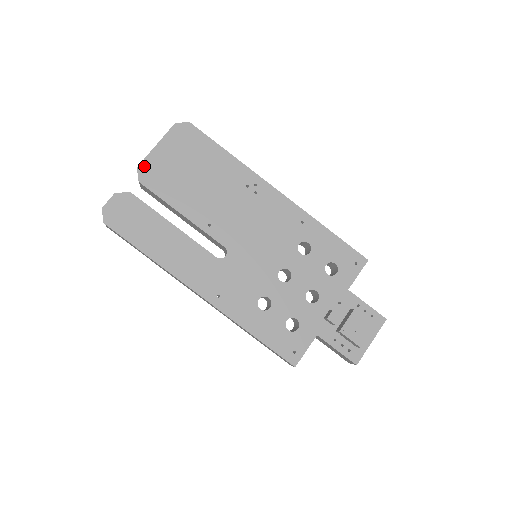
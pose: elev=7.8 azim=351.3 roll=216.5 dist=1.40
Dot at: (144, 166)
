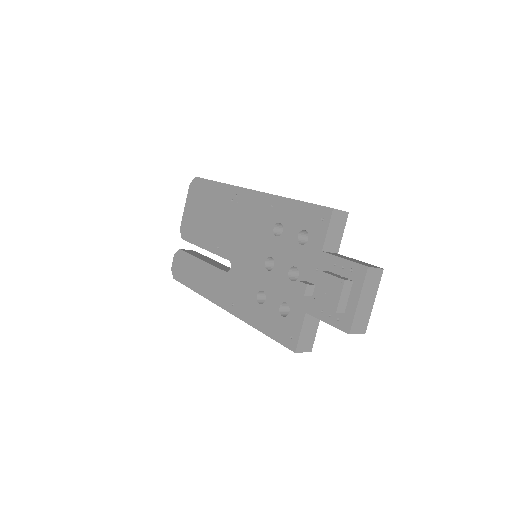
Dot at: (182, 226)
